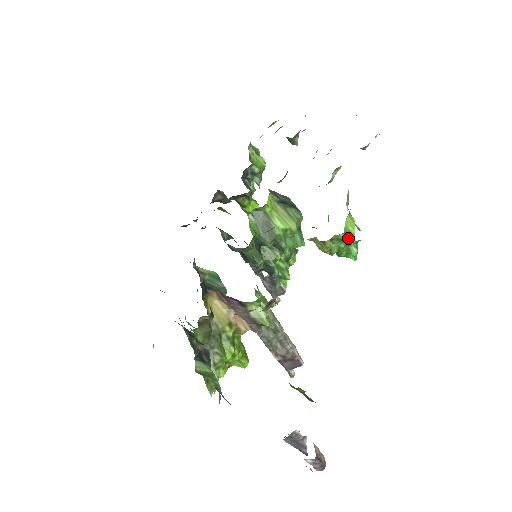
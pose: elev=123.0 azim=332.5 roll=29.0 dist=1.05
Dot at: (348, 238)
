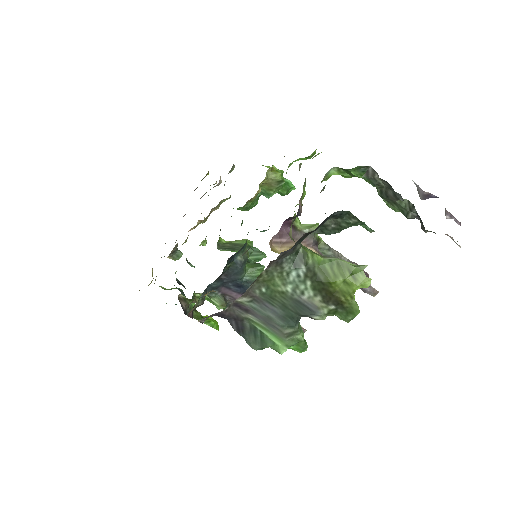
Dot at: (277, 170)
